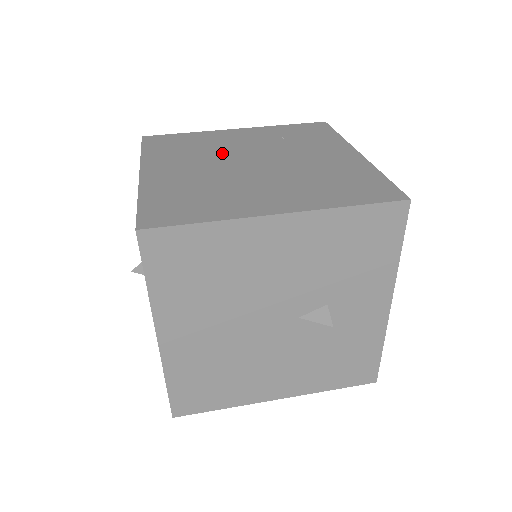
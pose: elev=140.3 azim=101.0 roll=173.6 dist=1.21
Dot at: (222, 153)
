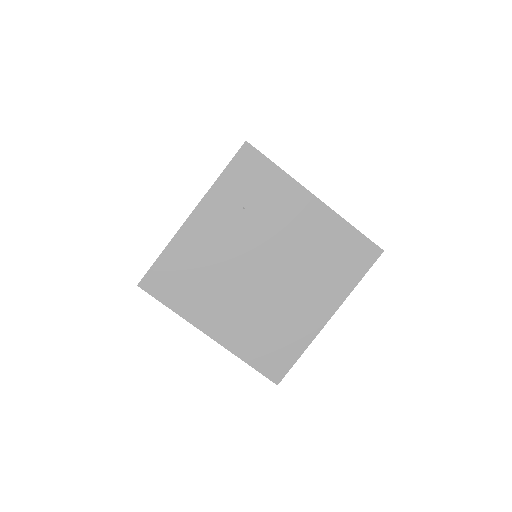
Dot at: (228, 270)
